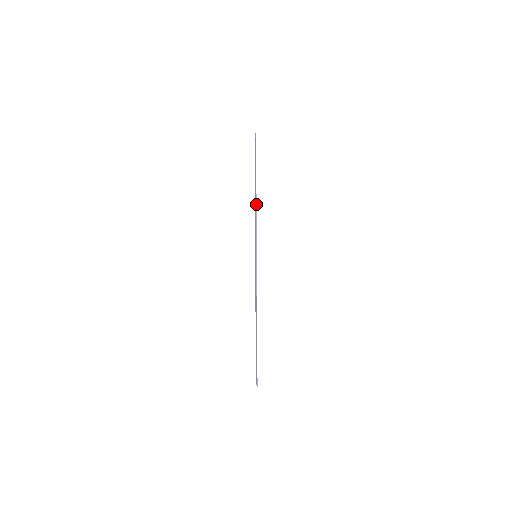
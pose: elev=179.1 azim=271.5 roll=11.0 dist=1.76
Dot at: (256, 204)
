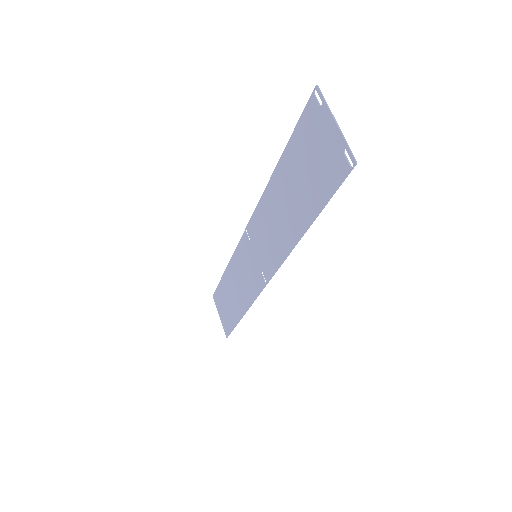
Dot at: (291, 251)
